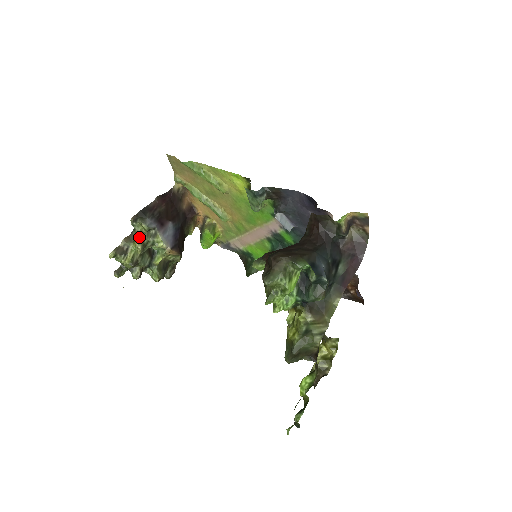
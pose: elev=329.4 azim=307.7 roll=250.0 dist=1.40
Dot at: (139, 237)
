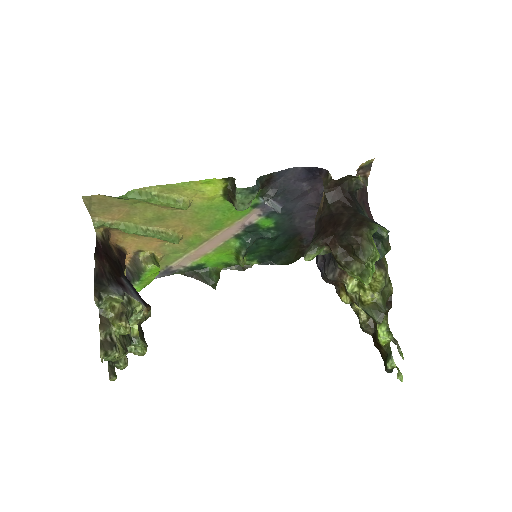
Dot at: (115, 315)
